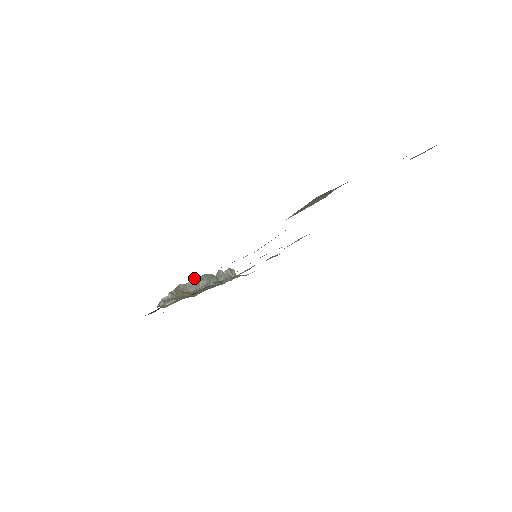
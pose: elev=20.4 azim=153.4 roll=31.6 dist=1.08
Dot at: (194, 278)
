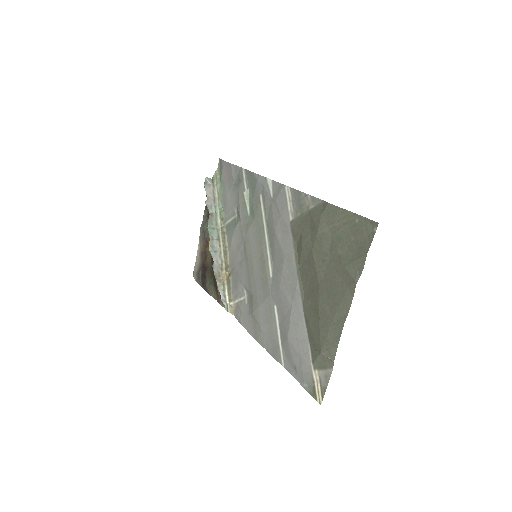
Dot at: (211, 250)
